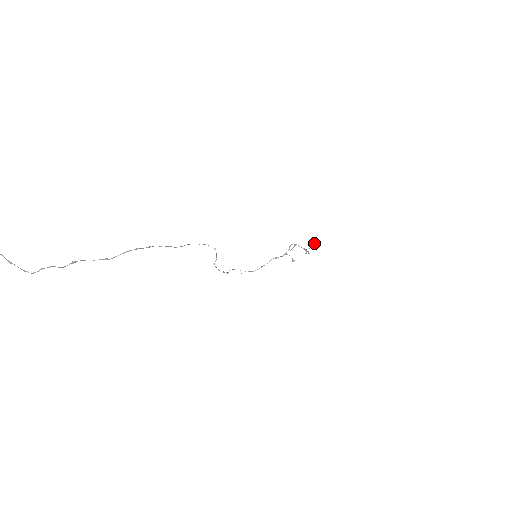
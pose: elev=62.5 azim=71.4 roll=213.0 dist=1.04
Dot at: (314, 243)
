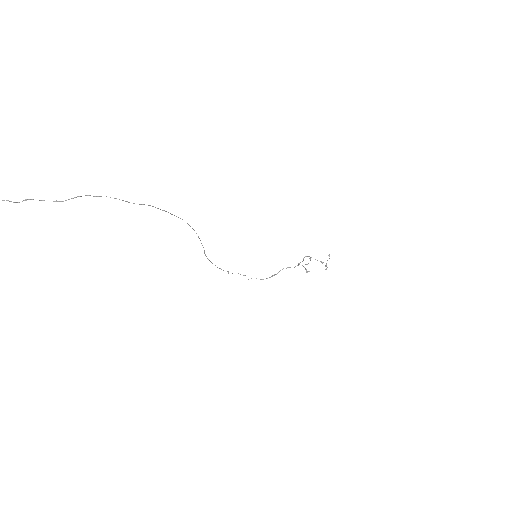
Dot at: (329, 254)
